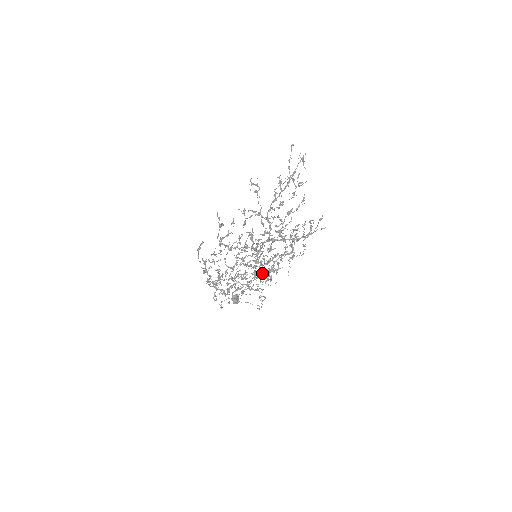
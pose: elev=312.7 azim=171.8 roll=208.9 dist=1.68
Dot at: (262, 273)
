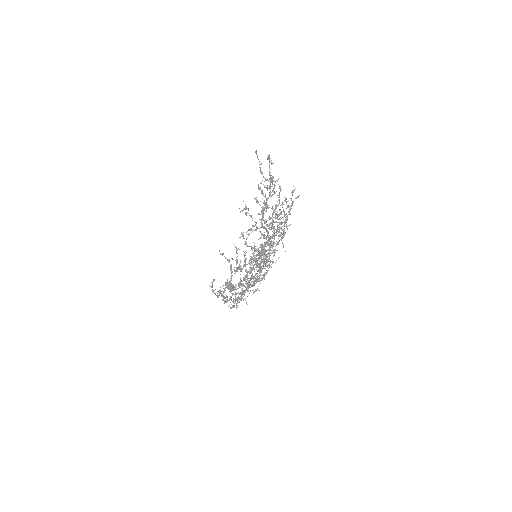
Dot at: occluded
